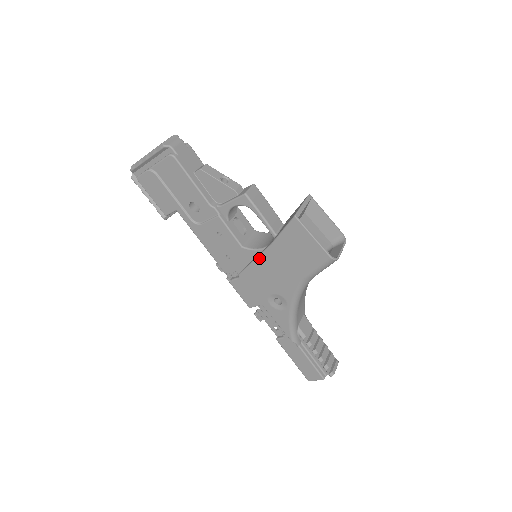
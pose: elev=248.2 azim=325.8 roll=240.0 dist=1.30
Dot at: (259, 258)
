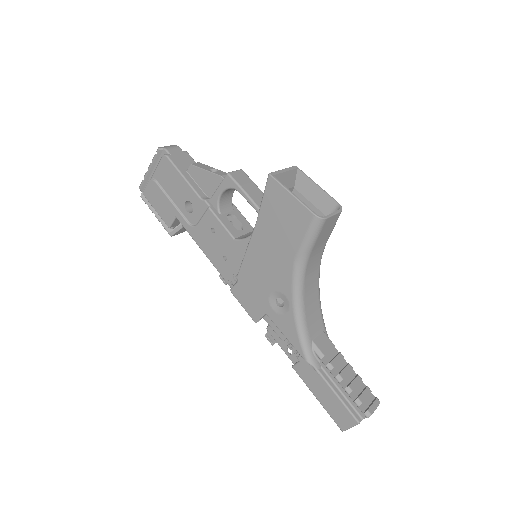
Dot at: (250, 245)
